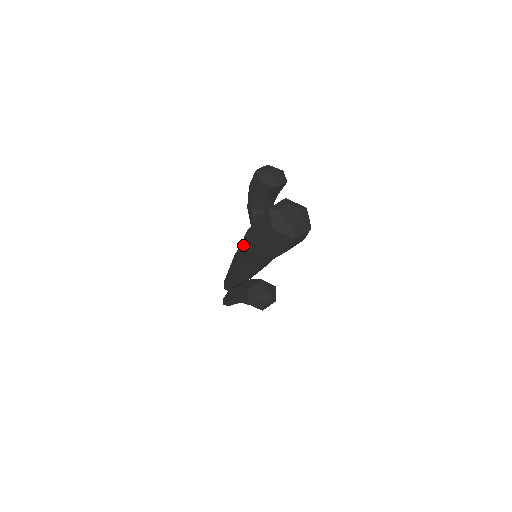
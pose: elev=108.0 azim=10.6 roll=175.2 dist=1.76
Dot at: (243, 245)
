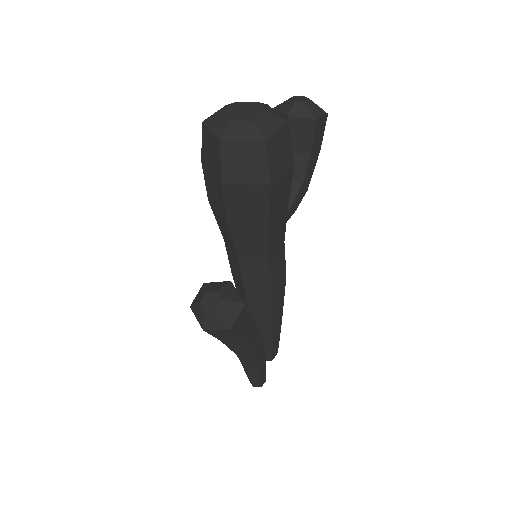
Dot at: occluded
